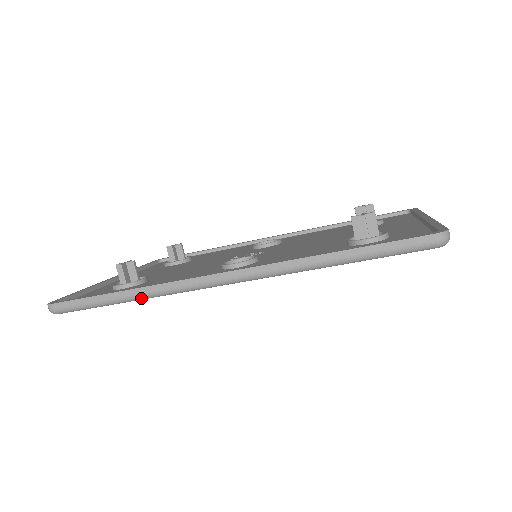
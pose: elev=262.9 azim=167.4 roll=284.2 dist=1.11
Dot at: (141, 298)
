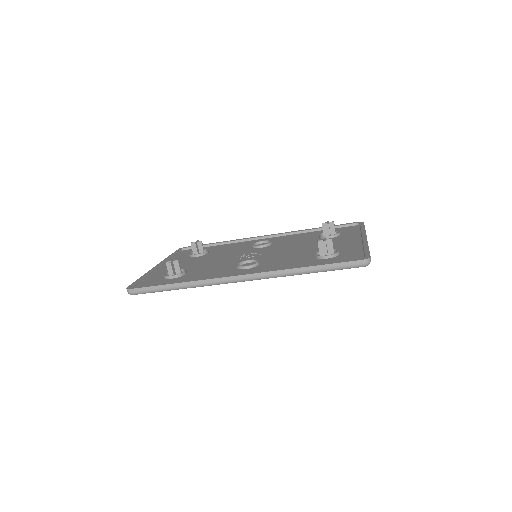
Dot at: occluded
